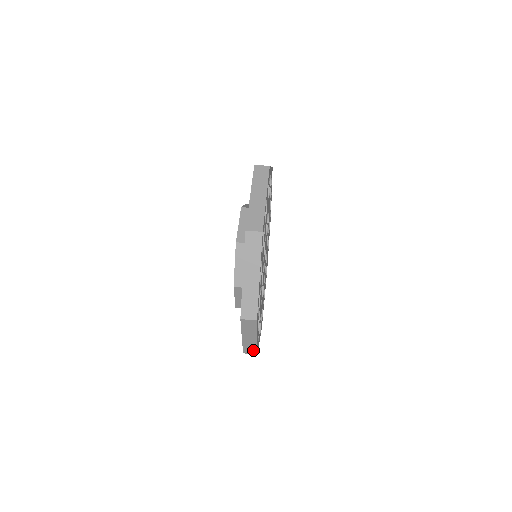
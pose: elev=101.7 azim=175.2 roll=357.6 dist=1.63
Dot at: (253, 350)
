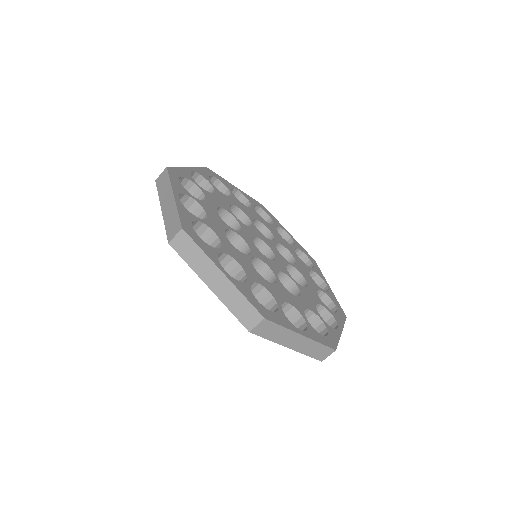
Dot at: (249, 311)
